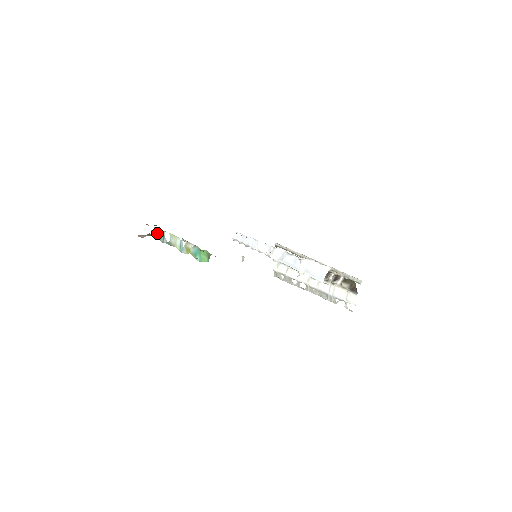
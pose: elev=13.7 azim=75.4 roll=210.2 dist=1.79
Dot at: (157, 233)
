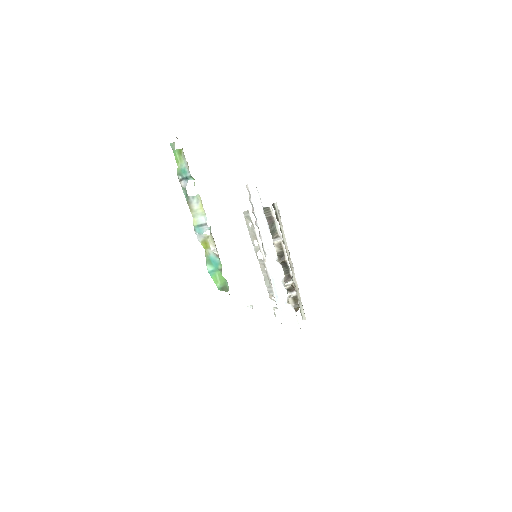
Dot at: (181, 160)
